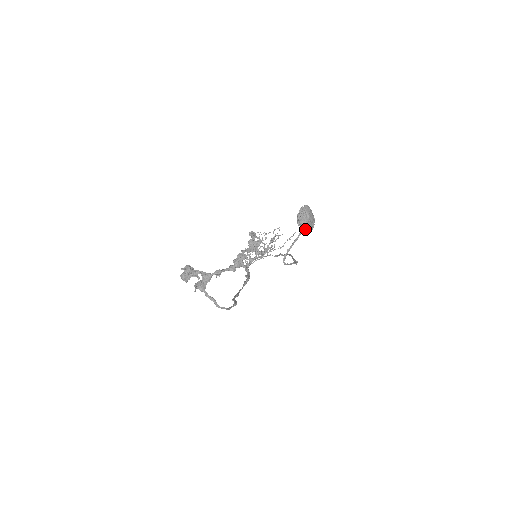
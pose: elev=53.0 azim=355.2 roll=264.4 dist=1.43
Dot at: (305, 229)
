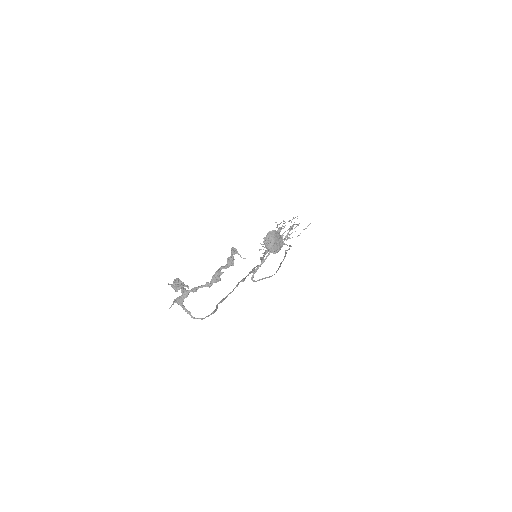
Dot at: (271, 252)
